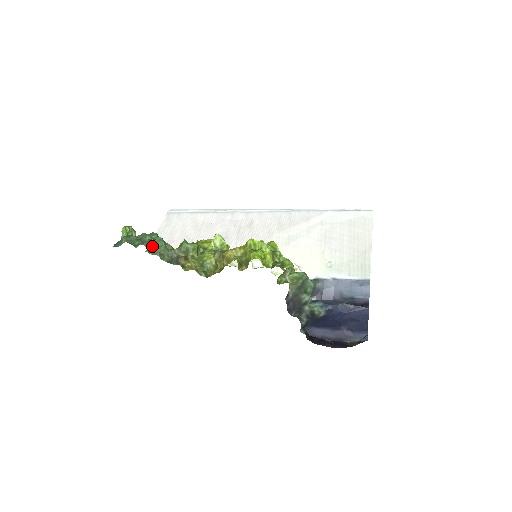
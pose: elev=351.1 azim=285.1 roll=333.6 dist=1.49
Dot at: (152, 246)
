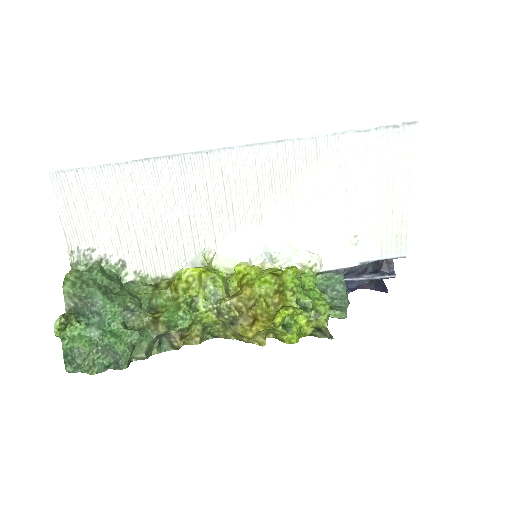
Dot at: (131, 354)
